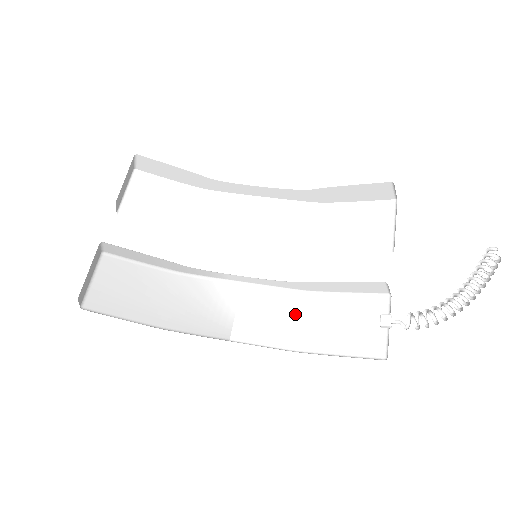
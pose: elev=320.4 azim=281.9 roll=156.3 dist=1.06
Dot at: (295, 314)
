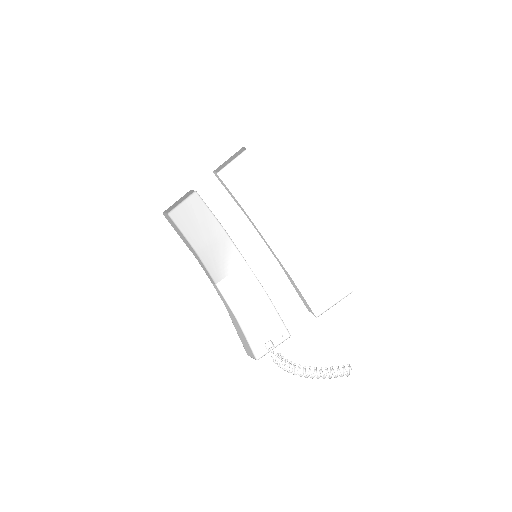
Dot at: (253, 300)
